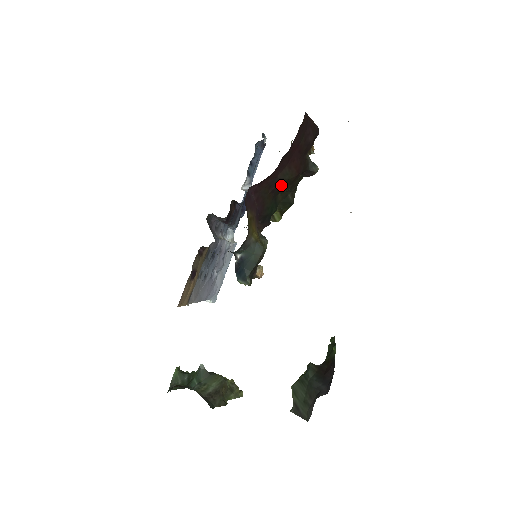
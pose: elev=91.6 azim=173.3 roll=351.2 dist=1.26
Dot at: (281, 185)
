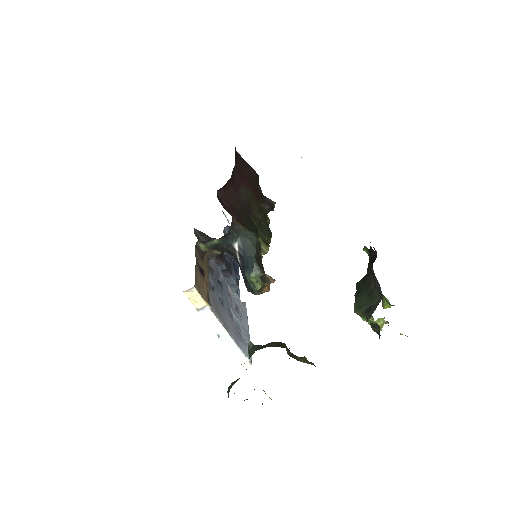
Dot at: (247, 204)
